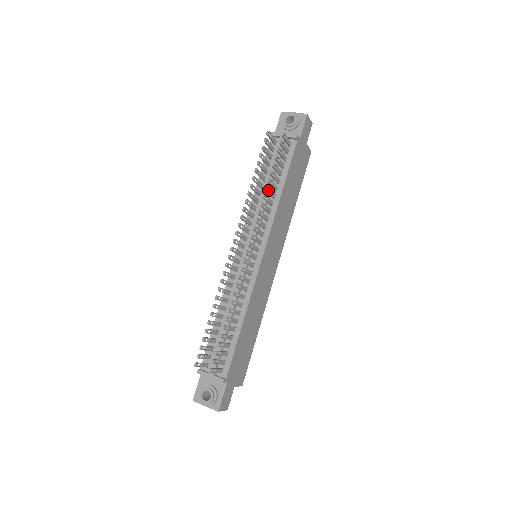
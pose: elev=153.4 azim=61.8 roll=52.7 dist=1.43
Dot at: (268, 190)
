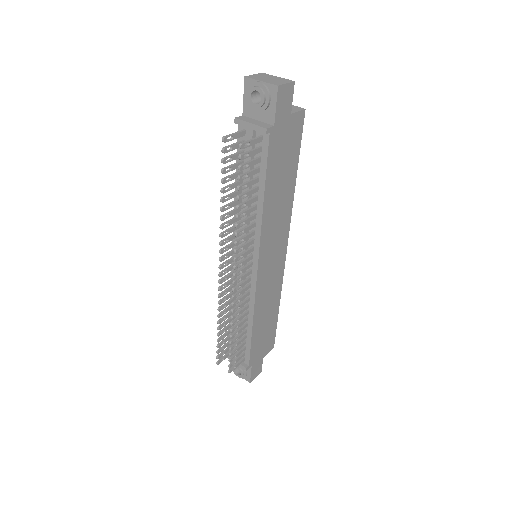
Dot at: (243, 211)
